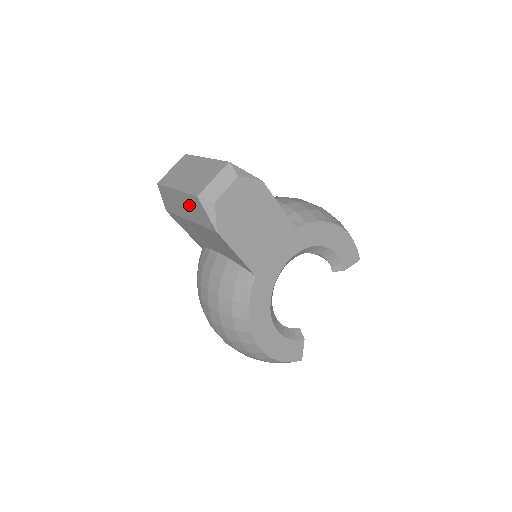
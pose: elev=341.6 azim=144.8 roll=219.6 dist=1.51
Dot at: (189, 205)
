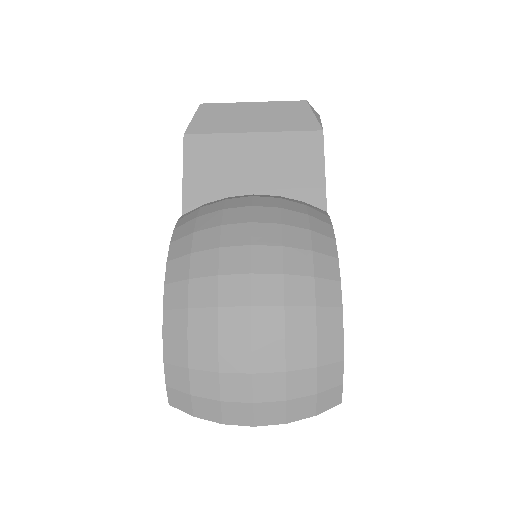
Dot at: (275, 113)
